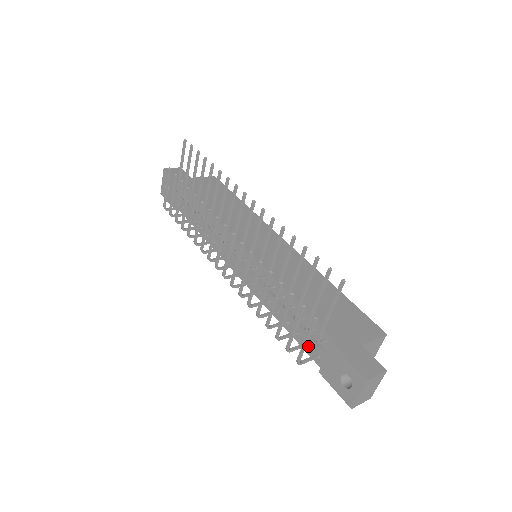
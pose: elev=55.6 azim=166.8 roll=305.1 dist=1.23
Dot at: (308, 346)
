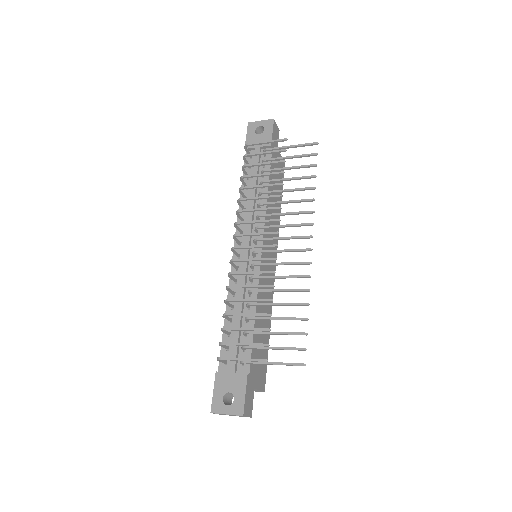
Dot at: (227, 350)
